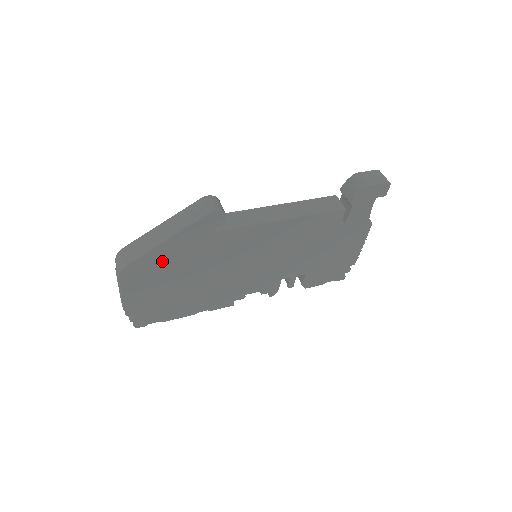
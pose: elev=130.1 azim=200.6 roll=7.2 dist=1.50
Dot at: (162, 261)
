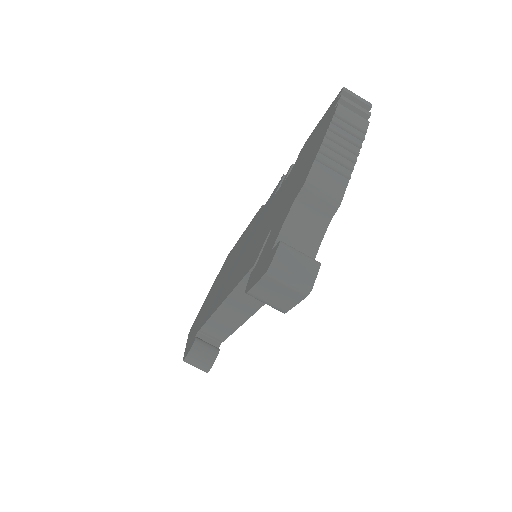
Dot at: occluded
